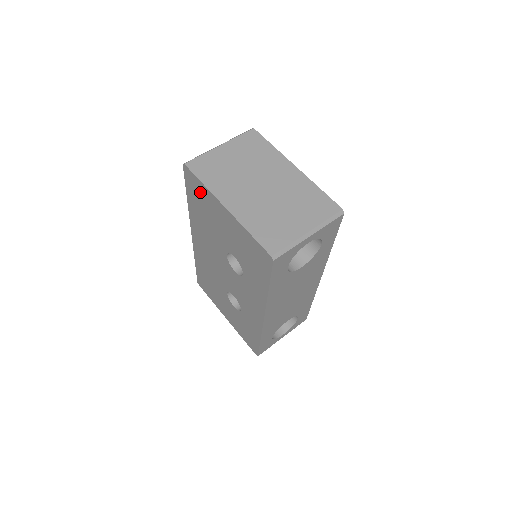
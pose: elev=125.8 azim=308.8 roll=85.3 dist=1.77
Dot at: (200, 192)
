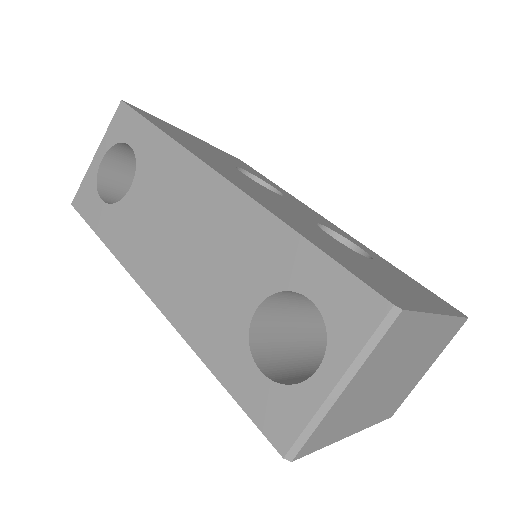
Dot at: occluded
